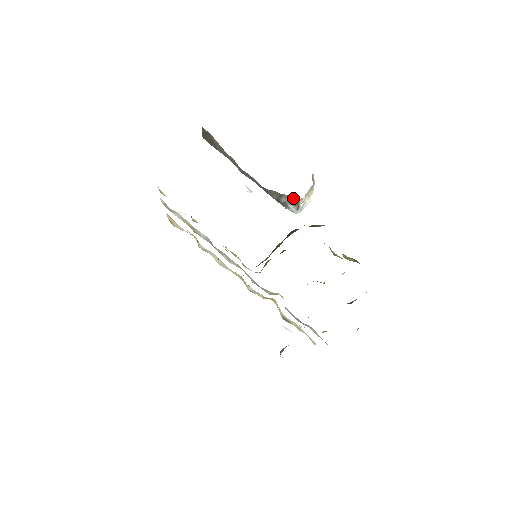
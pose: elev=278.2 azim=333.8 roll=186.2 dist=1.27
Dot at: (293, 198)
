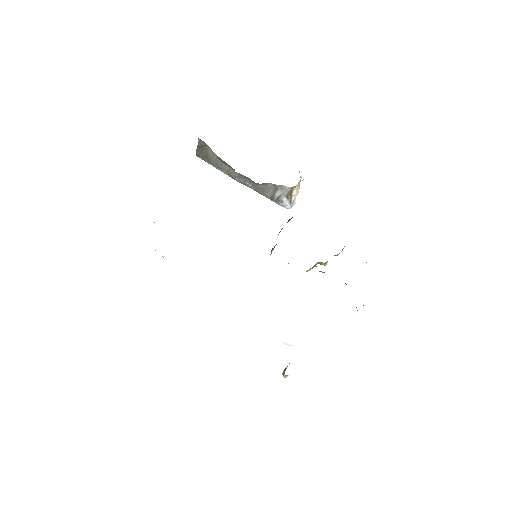
Dot at: (288, 188)
